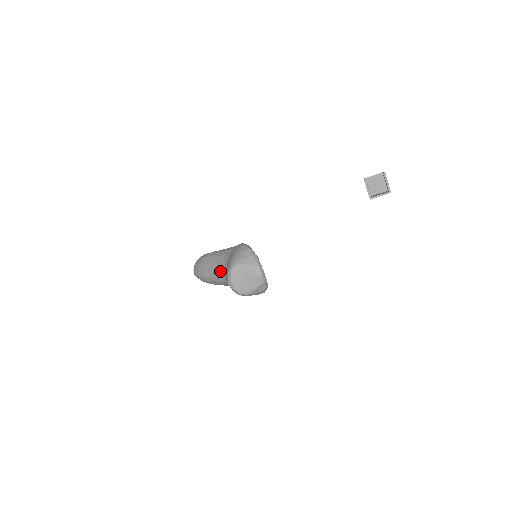
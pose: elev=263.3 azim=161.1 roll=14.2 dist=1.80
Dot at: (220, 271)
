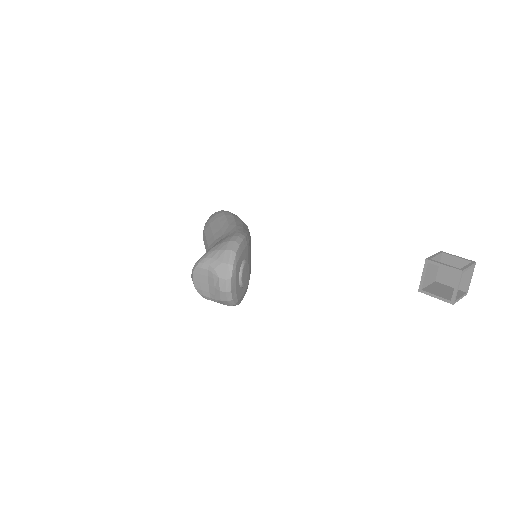
Dot at: (208, 248)
